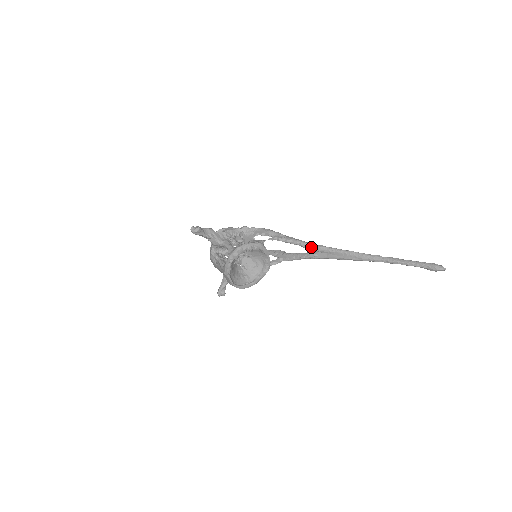
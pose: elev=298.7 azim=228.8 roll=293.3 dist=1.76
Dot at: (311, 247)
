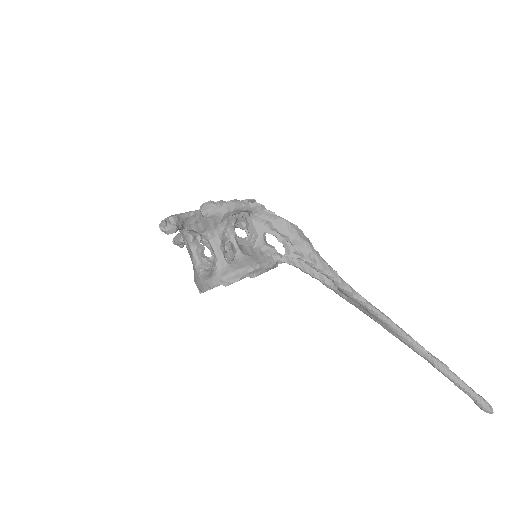
Dot at: (346, 292)
